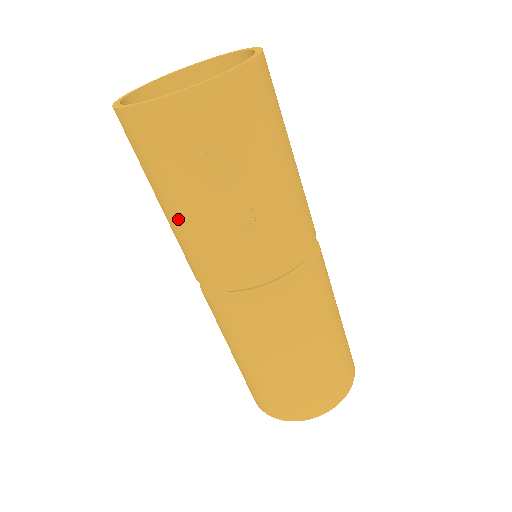
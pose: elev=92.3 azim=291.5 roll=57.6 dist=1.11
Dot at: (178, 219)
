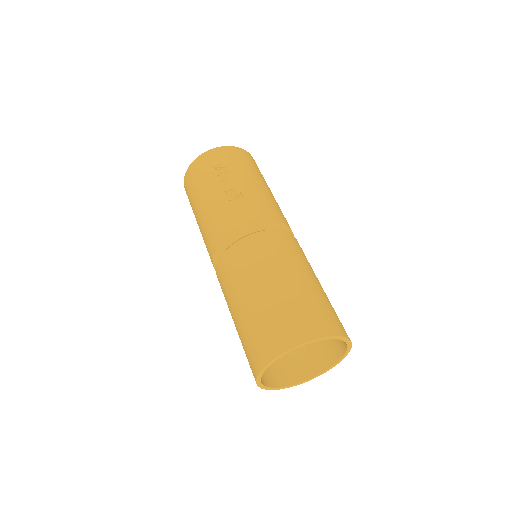
Dot at: (203, 210)
